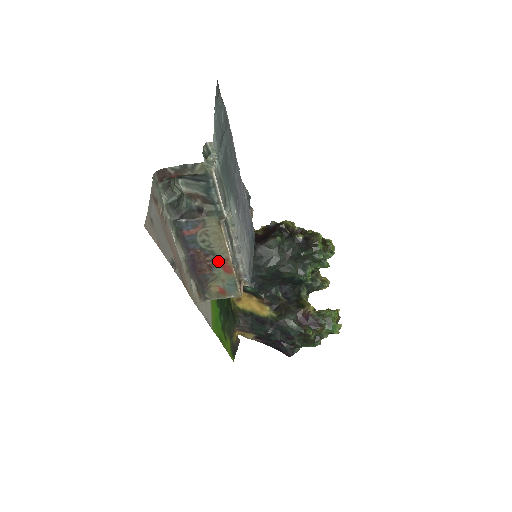
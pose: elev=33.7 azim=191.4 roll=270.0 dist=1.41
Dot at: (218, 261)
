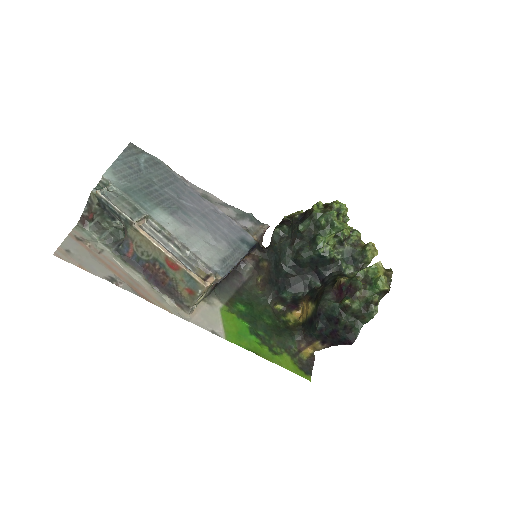
Dot at: (164, 264)
